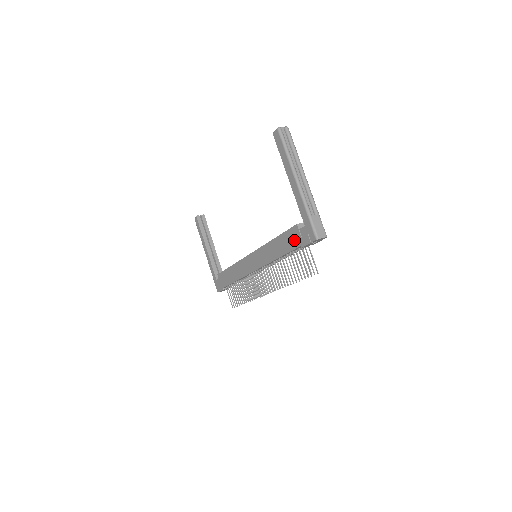
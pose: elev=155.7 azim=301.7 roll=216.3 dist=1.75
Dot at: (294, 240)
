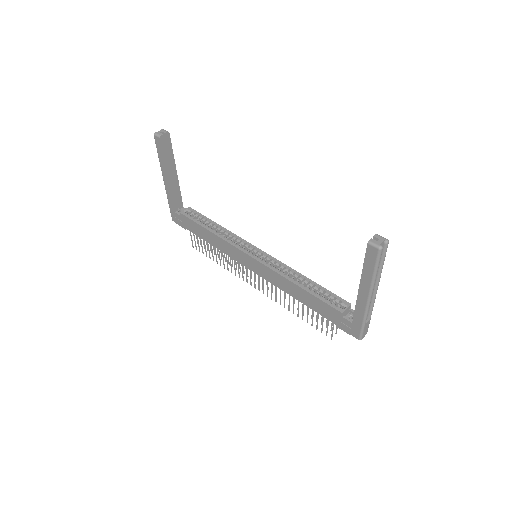
Dot at: (329, 315)
